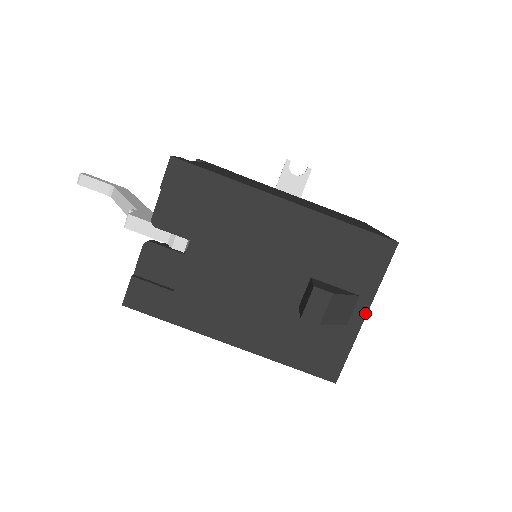
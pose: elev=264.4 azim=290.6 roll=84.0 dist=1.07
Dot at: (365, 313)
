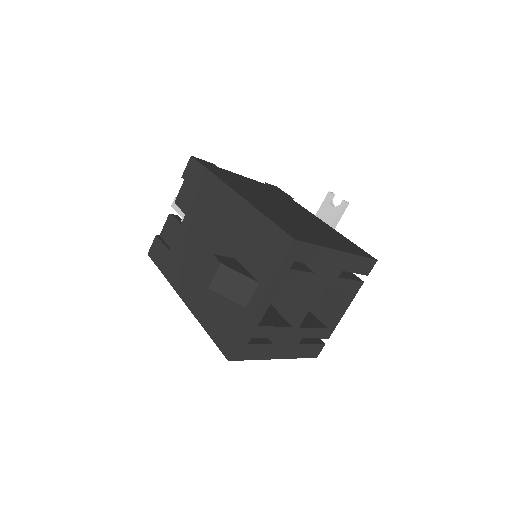
Dot at: (260, 301)
